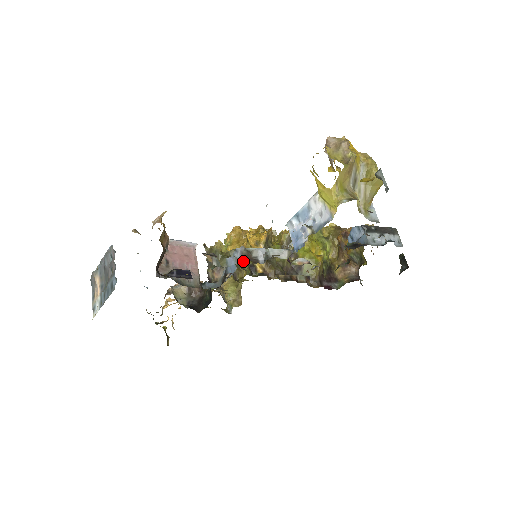
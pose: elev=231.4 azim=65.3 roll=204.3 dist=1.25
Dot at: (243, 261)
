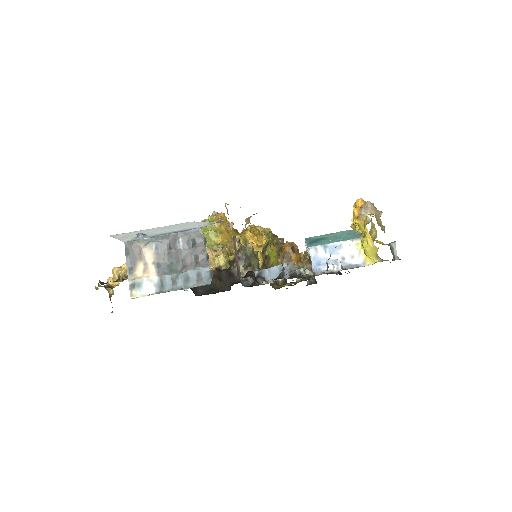
Dot at: occluded
